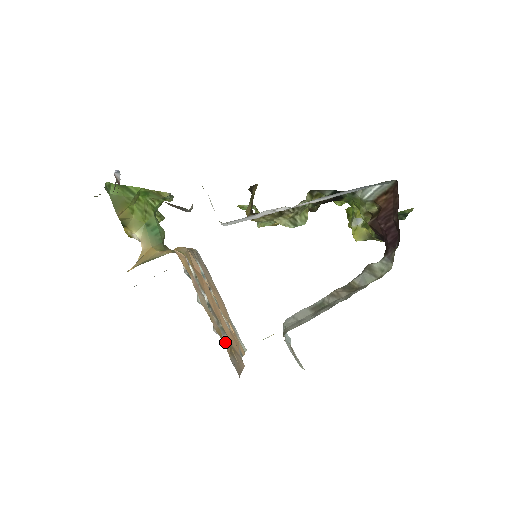
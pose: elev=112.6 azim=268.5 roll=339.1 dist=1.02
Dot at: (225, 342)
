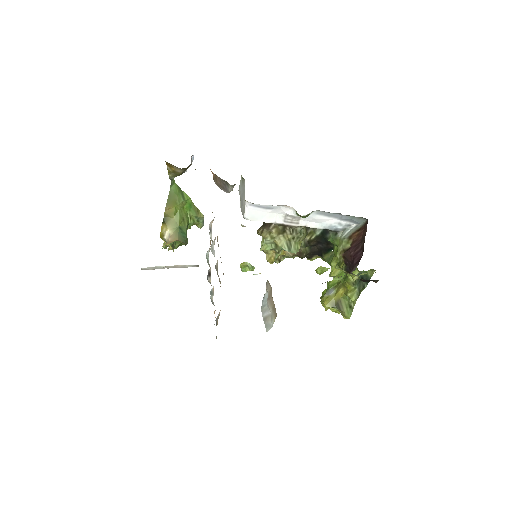
Dot at: (219, 281)
